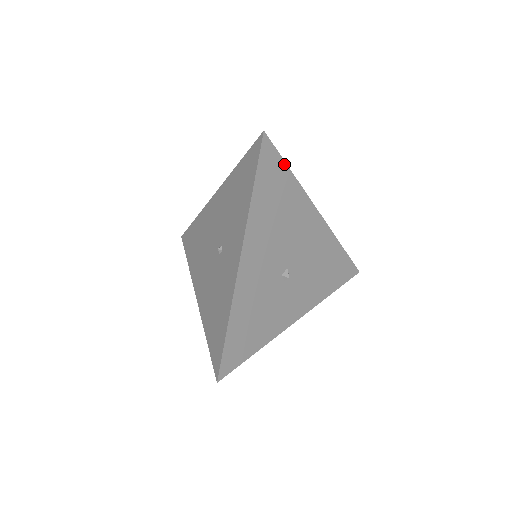
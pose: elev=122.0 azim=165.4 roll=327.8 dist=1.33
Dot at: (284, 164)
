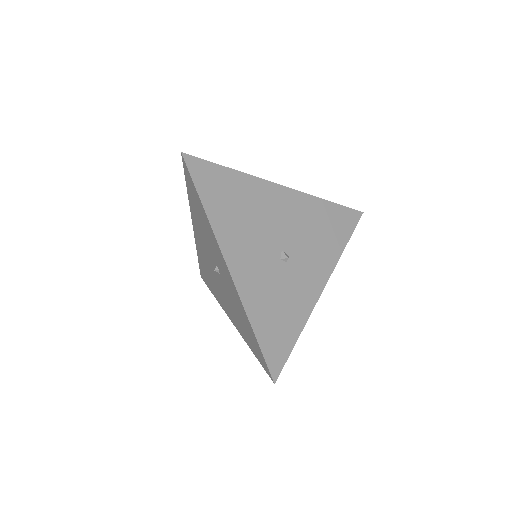
Dot at: (219, 167)
